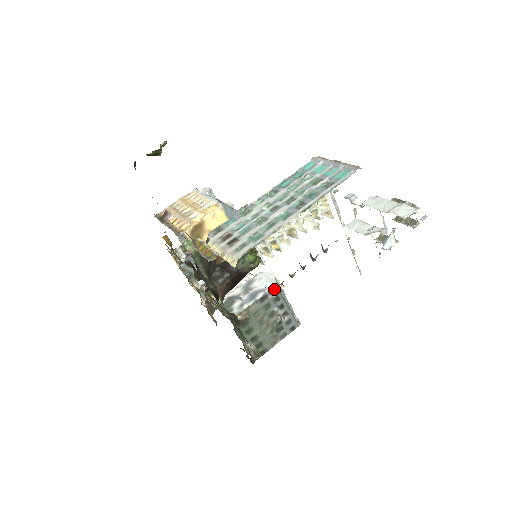
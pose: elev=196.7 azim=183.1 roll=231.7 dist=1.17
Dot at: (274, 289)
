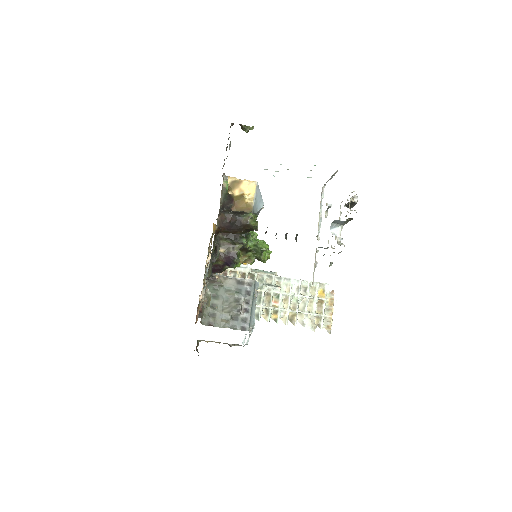
Dot at: (252, 283)
